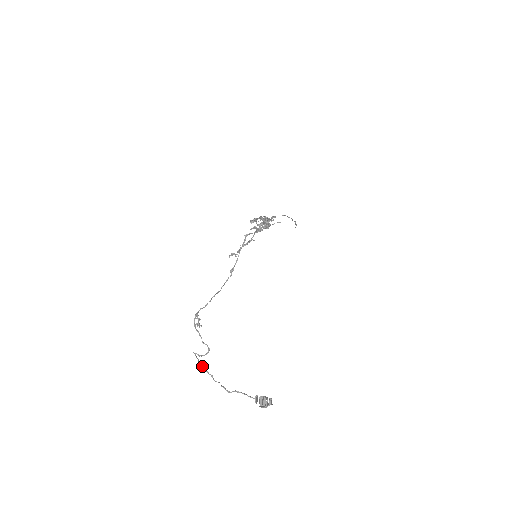
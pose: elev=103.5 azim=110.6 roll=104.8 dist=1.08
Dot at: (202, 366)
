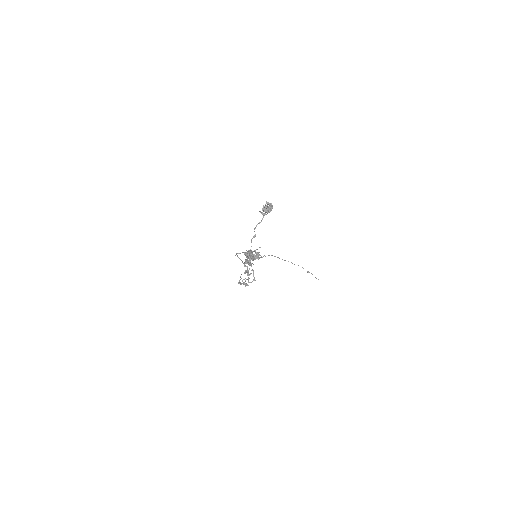
Dot at: occluded
